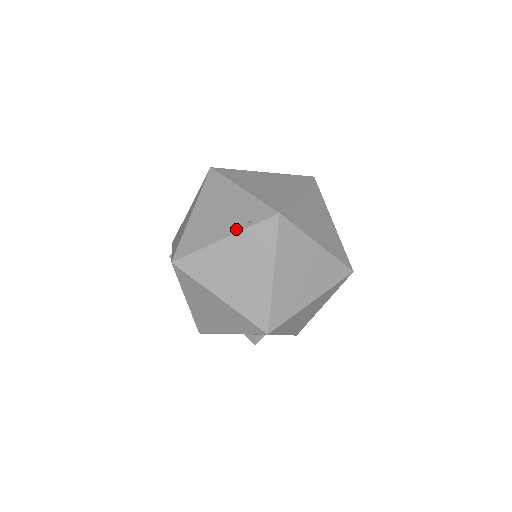
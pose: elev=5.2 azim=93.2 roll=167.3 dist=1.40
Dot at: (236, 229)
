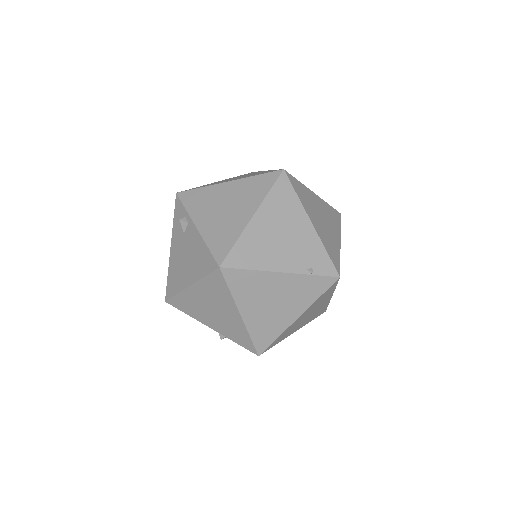
Dot at: (297, 269)
